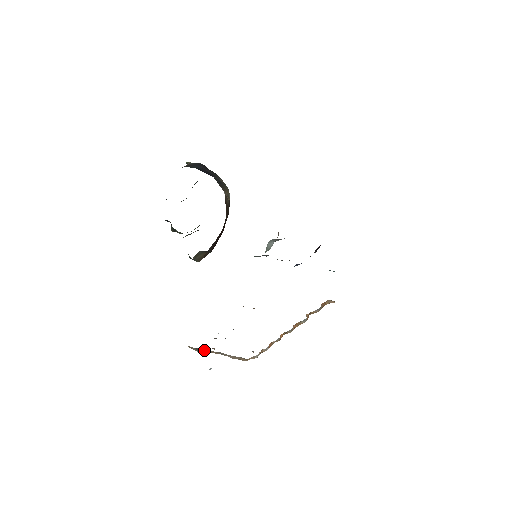
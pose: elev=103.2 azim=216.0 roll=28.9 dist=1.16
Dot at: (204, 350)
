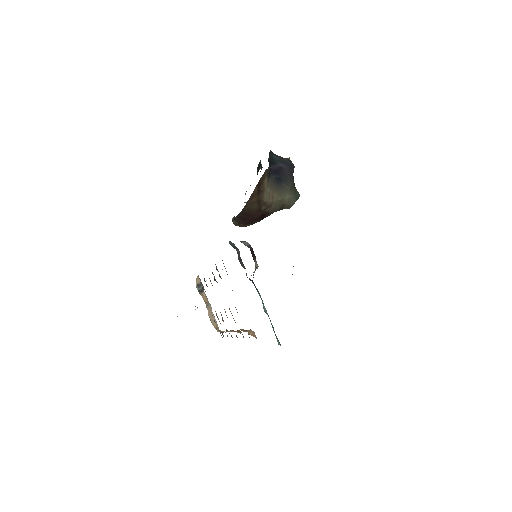
Dot at: occluded
